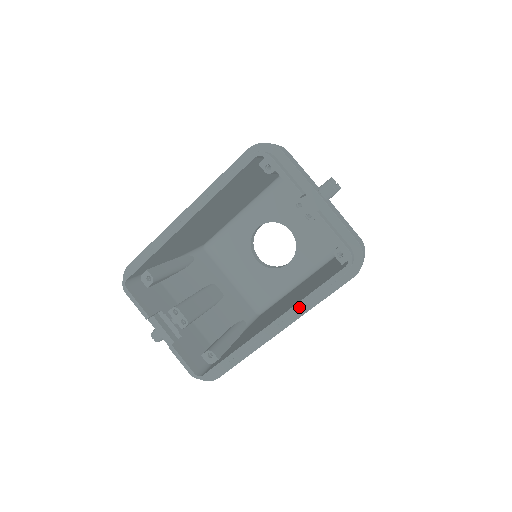
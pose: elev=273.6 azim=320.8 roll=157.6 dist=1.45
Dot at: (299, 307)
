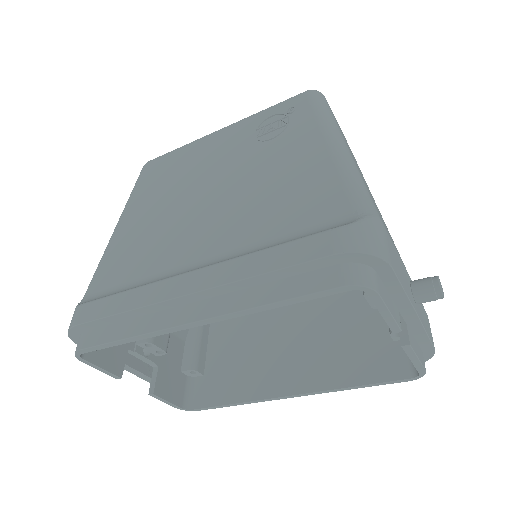
Dot at: (335, 391)
